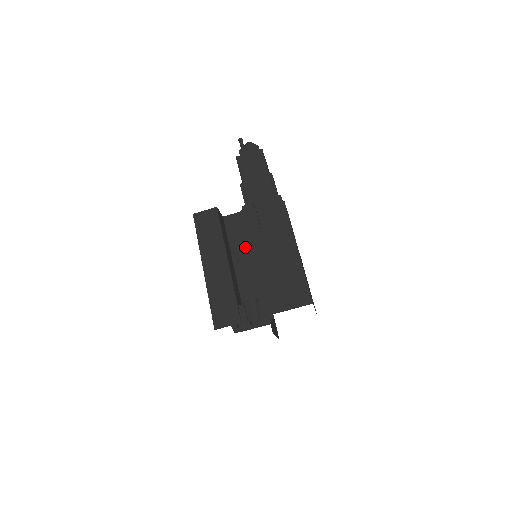
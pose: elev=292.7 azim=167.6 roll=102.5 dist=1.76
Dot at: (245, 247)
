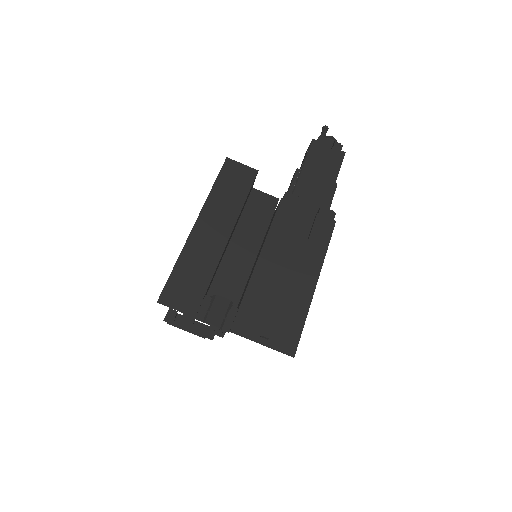
Dot at: (254, 237)
